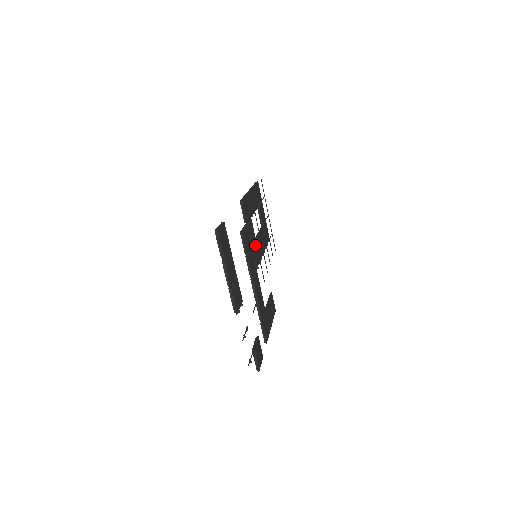
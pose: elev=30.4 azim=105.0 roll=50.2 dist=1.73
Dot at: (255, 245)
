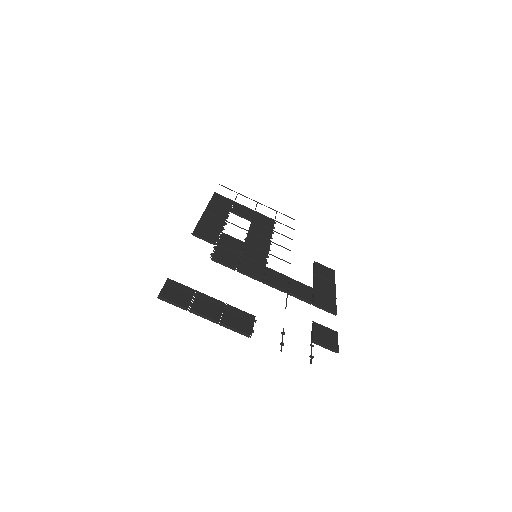
Dot at: (247, 248)
